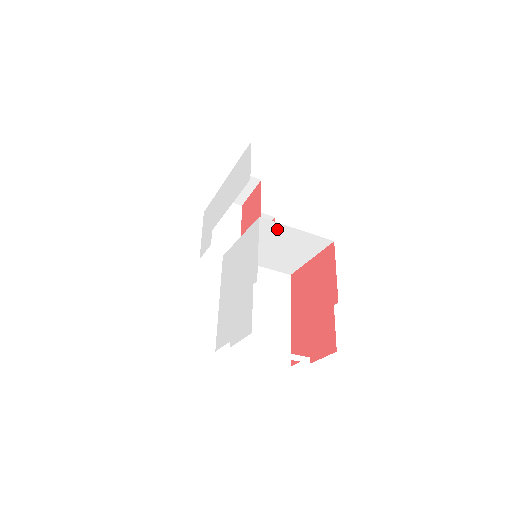
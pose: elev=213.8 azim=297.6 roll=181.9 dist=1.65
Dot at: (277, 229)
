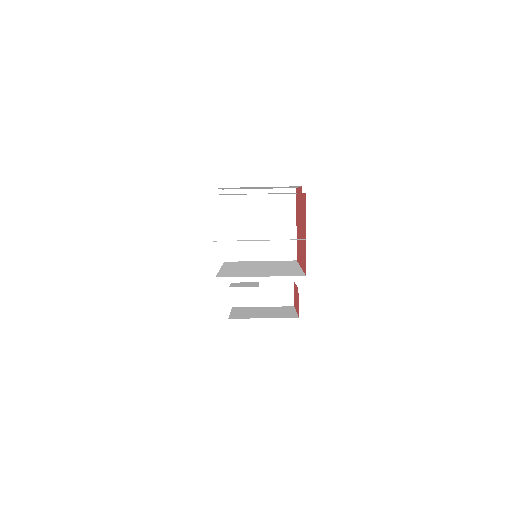
Dot at: (244, 198)
